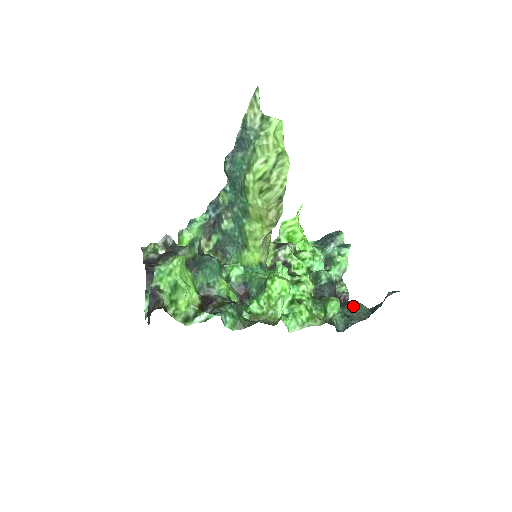
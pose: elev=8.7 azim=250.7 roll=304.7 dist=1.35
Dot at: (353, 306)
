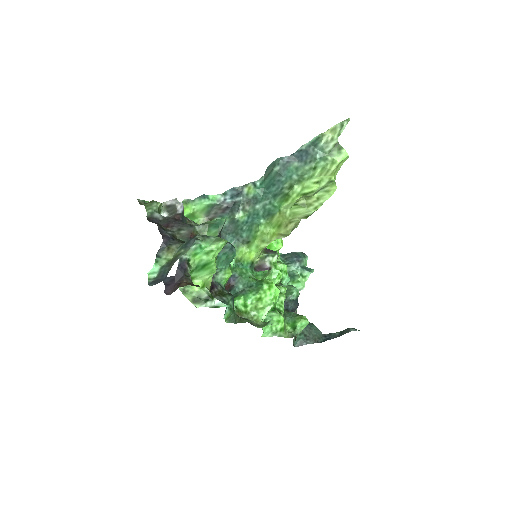
Dot at: (311, 327)
